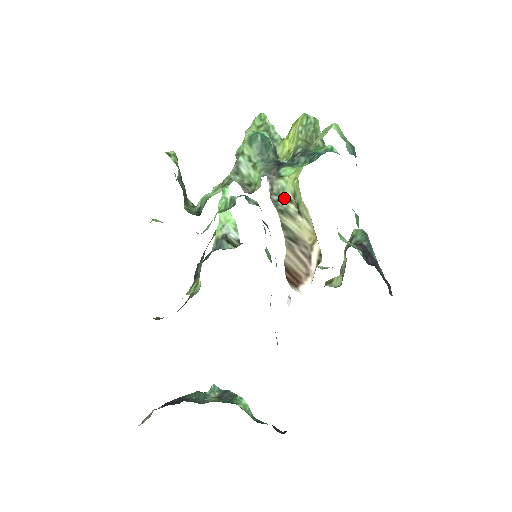
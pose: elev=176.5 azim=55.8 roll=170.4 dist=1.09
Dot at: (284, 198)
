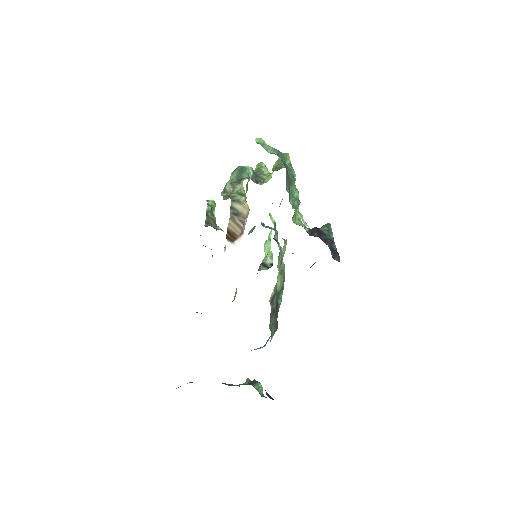
Dot at: (240, 195)
